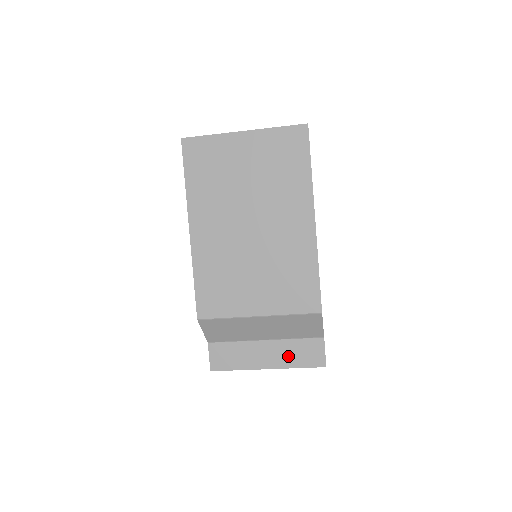
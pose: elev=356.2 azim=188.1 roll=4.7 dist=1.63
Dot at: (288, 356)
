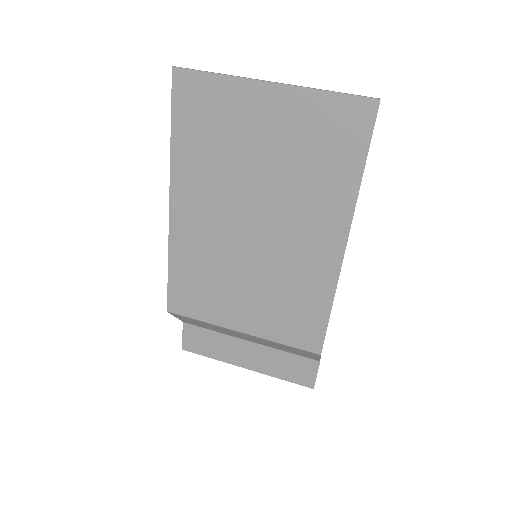
Dot at: (272, 365)
